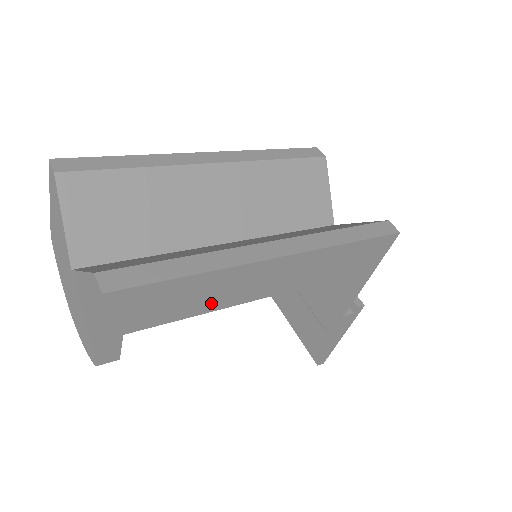
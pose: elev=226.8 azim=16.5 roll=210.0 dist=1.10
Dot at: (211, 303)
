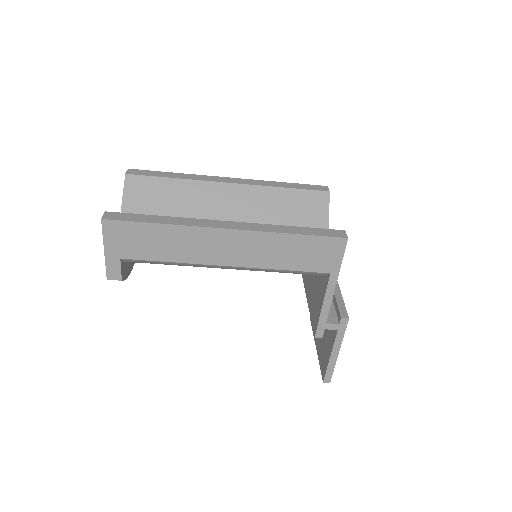
Dot at: (179, 254)
